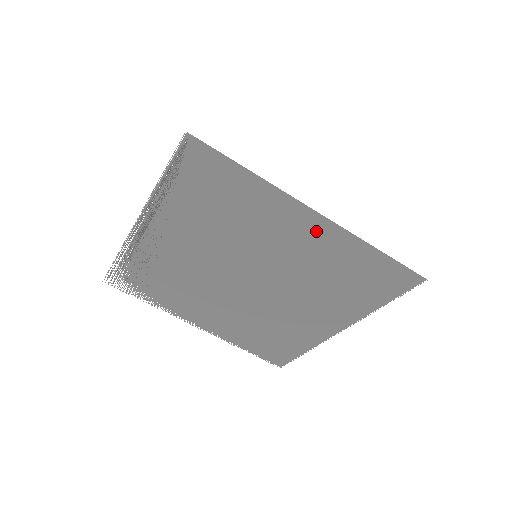
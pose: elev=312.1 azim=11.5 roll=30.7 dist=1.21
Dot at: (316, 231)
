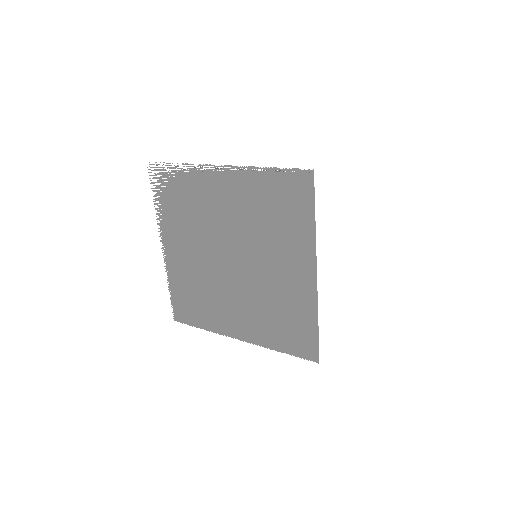
Dot at: (303, 282)
